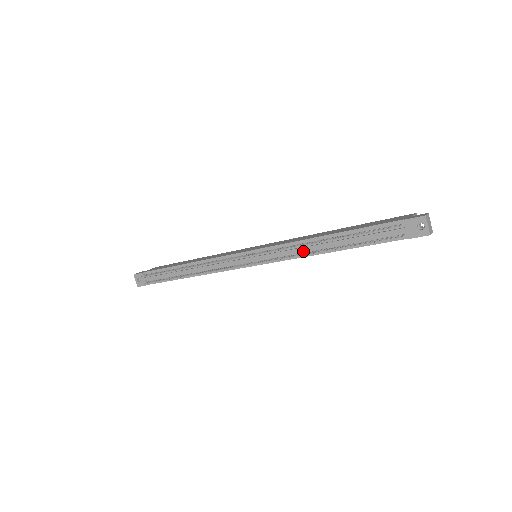
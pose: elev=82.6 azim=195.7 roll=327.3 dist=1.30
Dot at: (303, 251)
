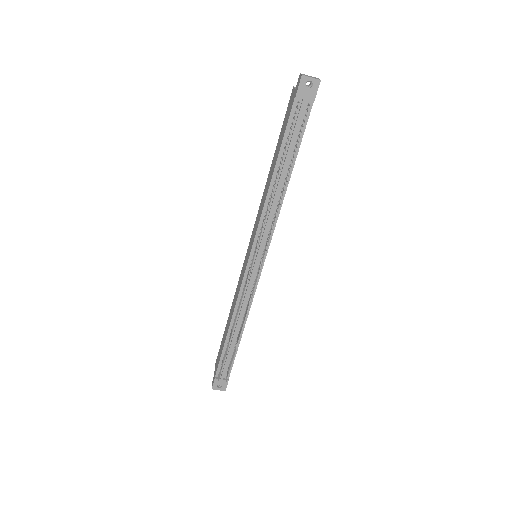
Dot at: (275, 206)
